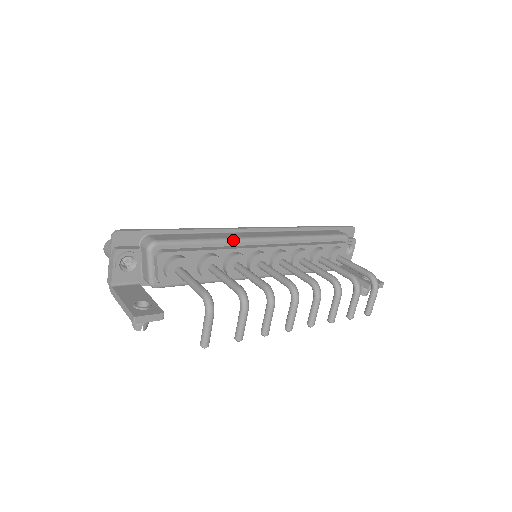
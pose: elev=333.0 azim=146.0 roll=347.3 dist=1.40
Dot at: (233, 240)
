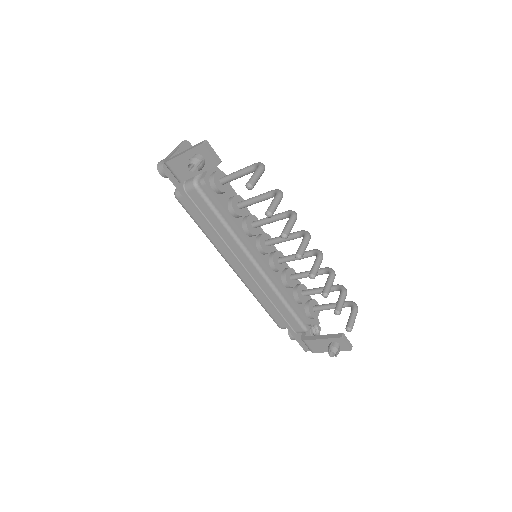
Dot at: occluded
